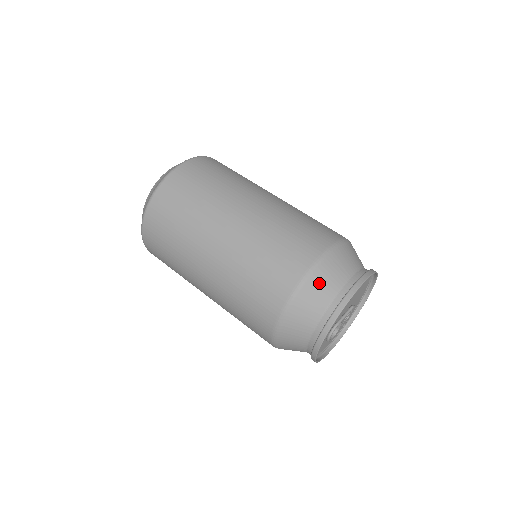
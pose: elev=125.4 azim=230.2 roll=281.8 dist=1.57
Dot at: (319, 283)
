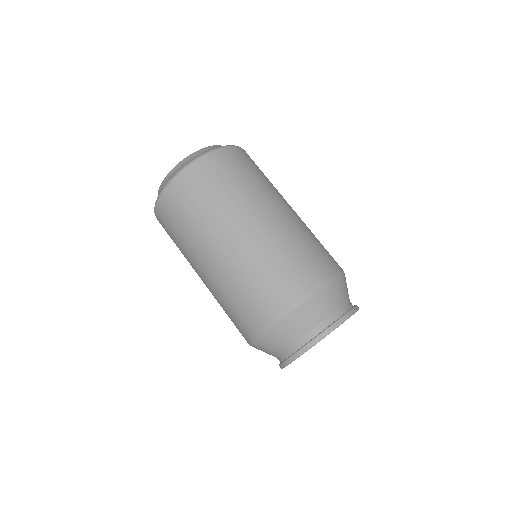
Dot at: (279, 334)
